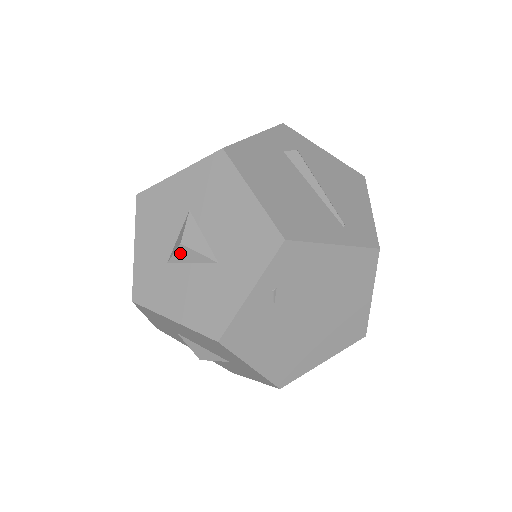
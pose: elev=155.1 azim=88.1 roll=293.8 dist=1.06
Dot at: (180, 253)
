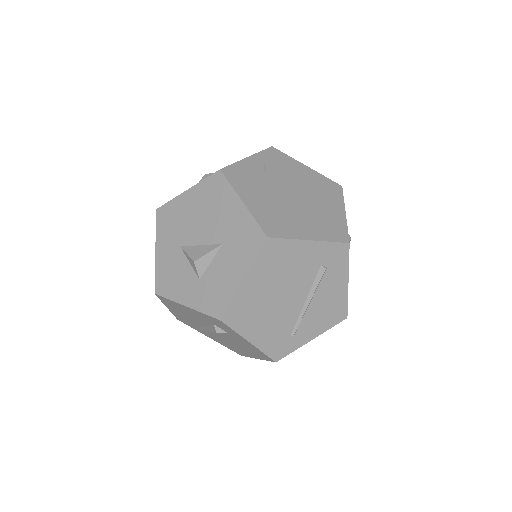
Dot at: occluded
